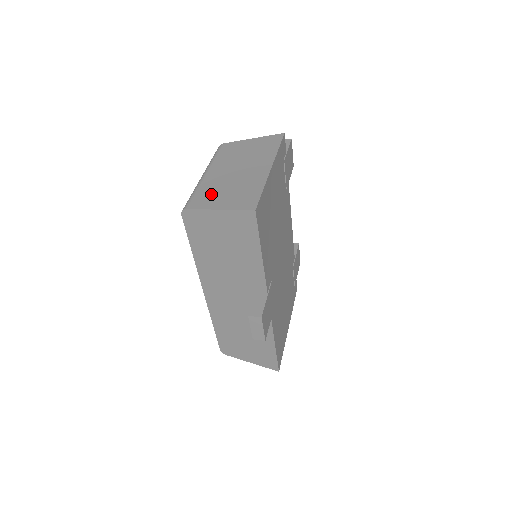
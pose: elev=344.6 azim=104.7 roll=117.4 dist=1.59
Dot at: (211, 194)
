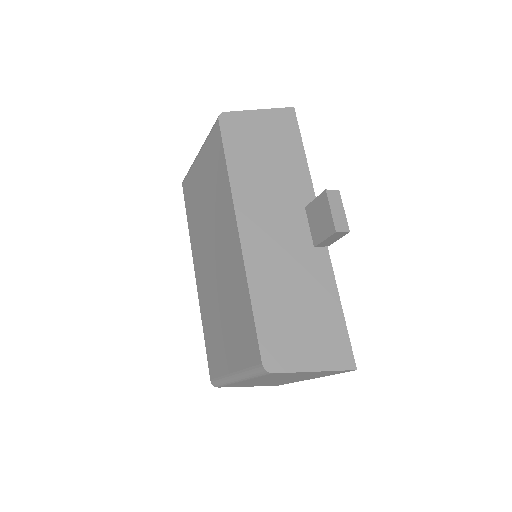
Dot at: occluded
